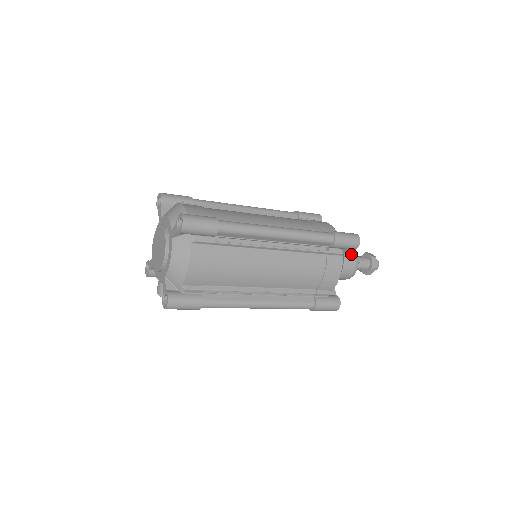
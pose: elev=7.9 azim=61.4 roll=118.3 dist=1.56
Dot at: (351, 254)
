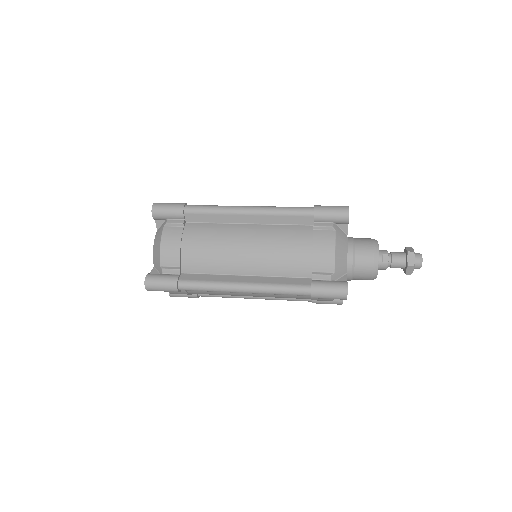
Dot at: (366, 271)
